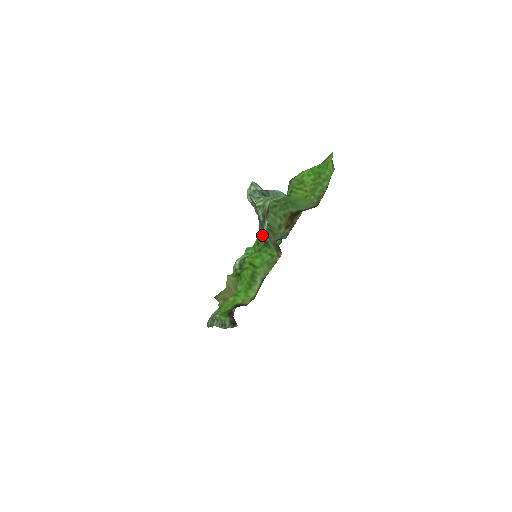
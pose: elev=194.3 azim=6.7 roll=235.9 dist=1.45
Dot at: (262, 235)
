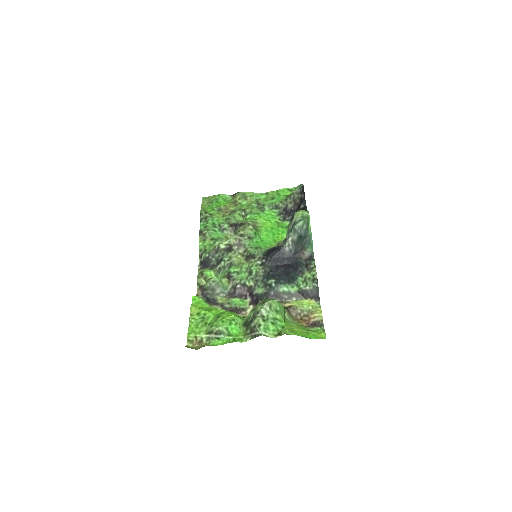
Dot at: (241, 339)
